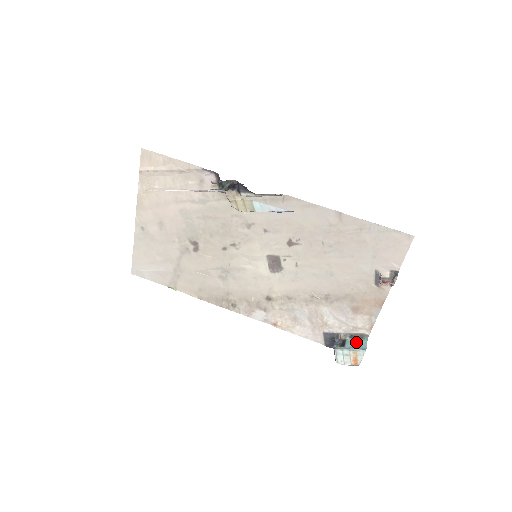
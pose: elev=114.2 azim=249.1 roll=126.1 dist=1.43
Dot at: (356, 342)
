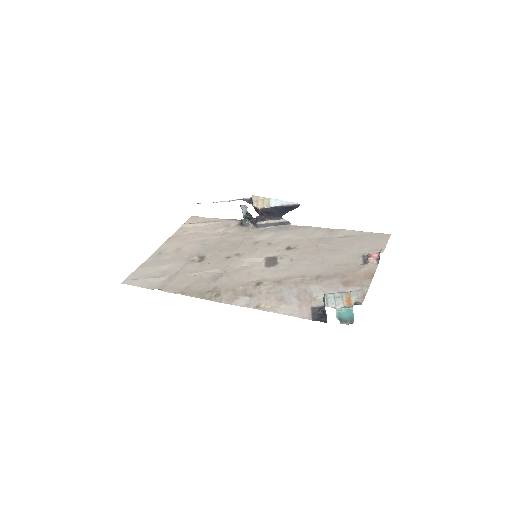
Dot at: occluded
